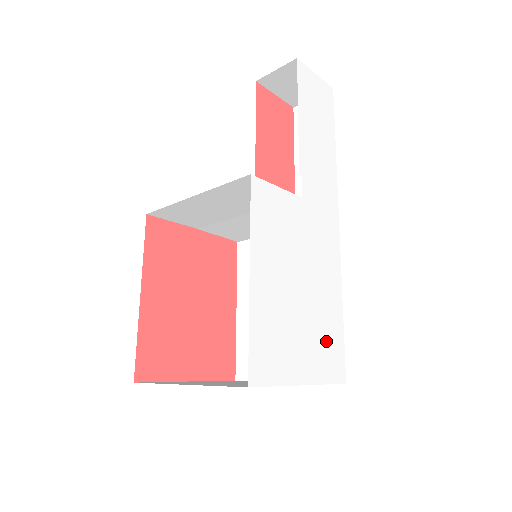
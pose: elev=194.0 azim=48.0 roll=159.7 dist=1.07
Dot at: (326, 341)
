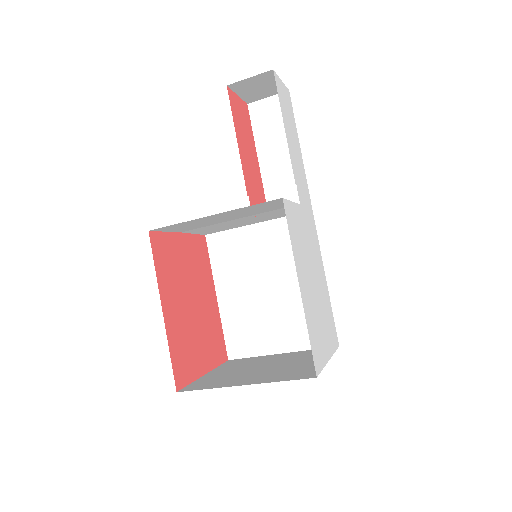
Dot at: (328, 319)
